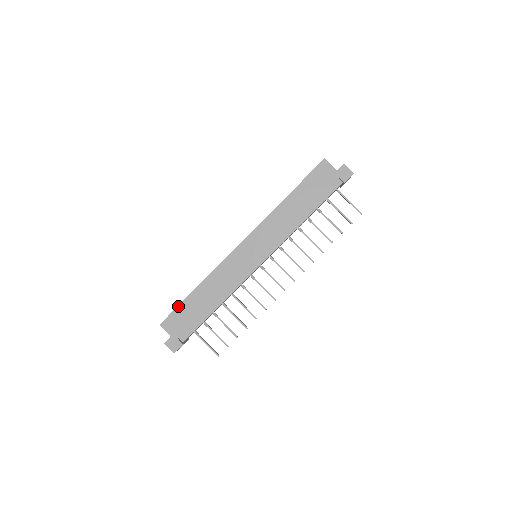
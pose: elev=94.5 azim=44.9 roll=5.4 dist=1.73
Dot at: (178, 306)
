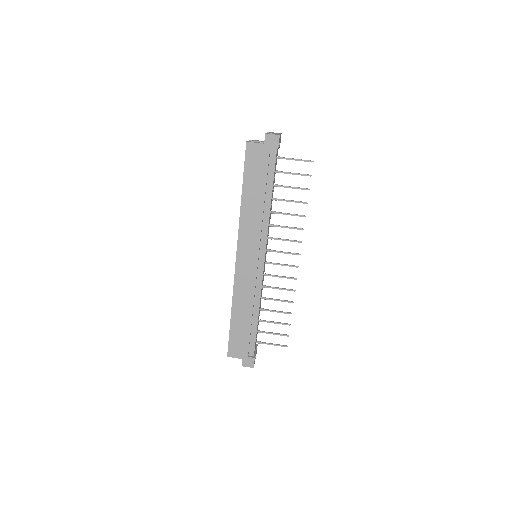
Dot at: (229, 335)
